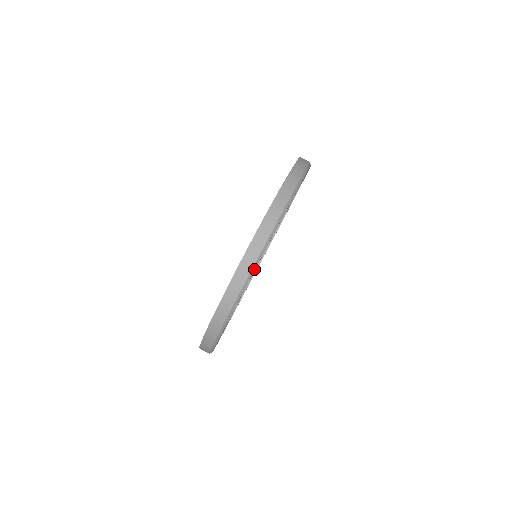
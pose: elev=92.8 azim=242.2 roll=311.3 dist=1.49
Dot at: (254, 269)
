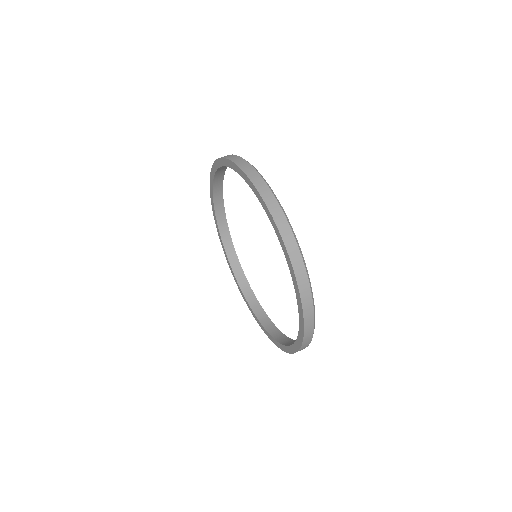
Dot at: (293, 231)
